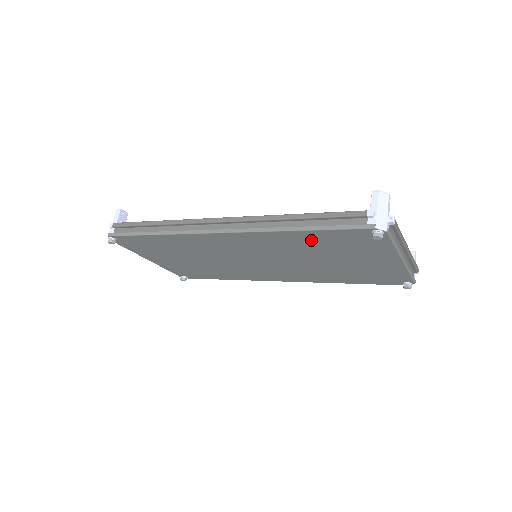
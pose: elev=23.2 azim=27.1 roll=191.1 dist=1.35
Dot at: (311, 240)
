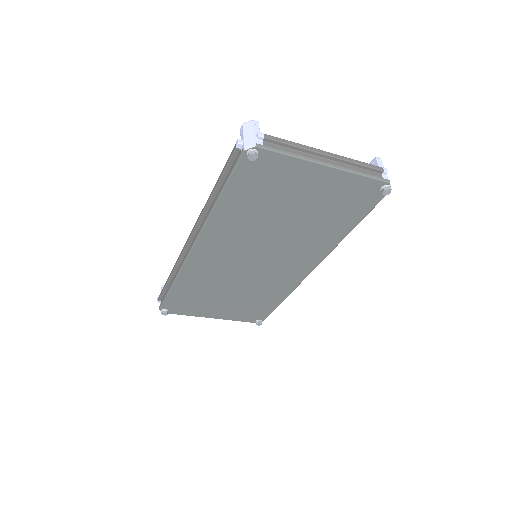
Dot at: (240, 203)
